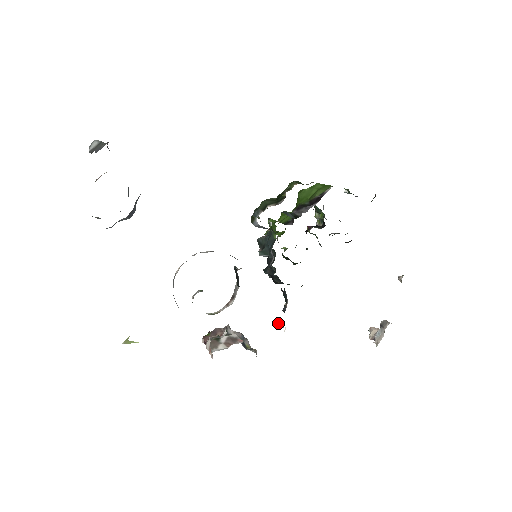
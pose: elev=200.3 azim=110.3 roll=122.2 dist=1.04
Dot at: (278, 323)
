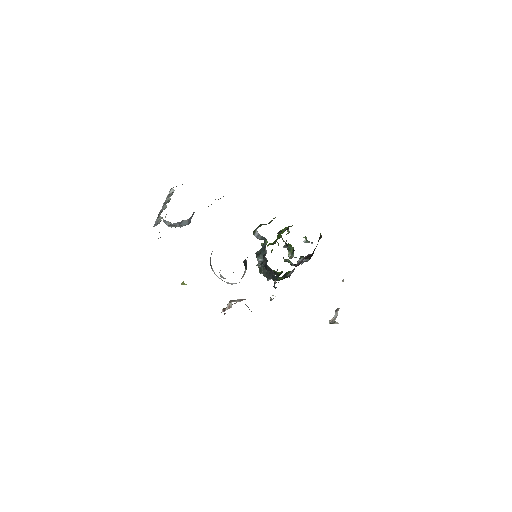
Dot at: occluded
